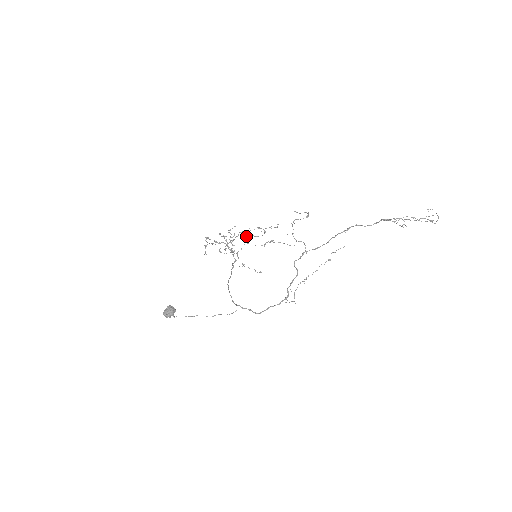
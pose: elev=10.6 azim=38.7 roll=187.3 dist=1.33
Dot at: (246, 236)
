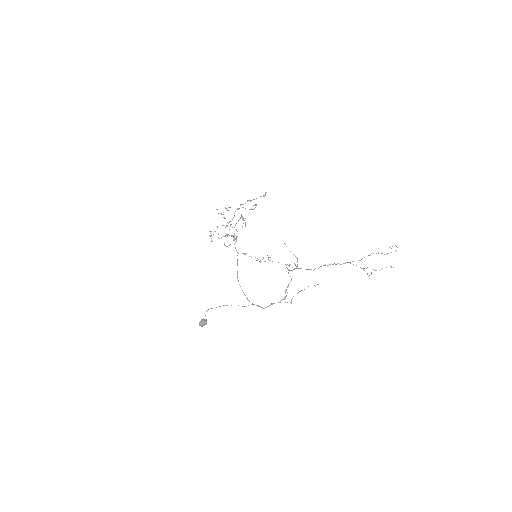
Dot at: (242, 219)
